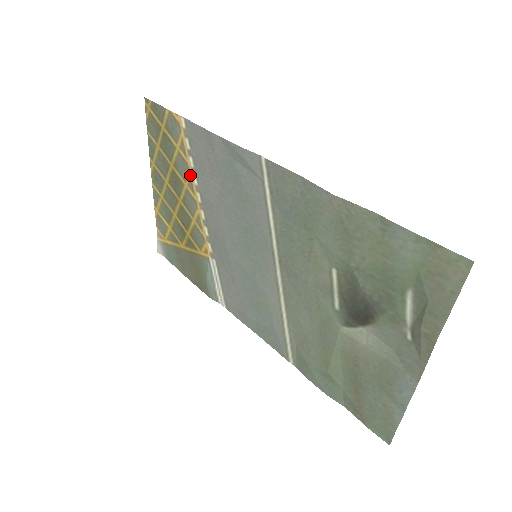
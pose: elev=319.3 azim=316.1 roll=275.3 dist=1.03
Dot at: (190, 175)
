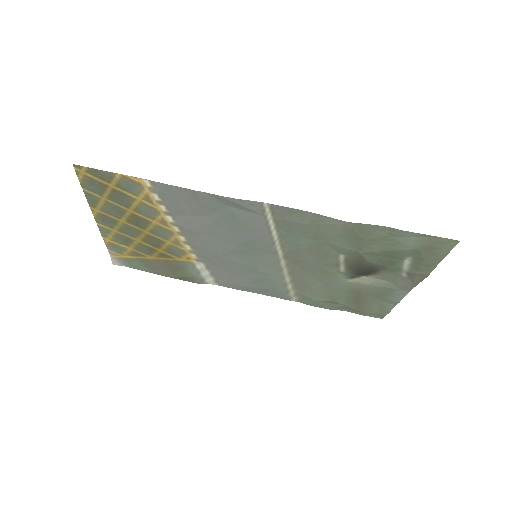
Dot at: (161, 216)
